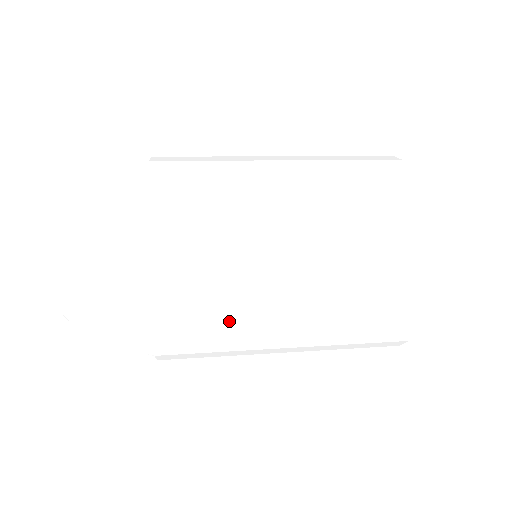
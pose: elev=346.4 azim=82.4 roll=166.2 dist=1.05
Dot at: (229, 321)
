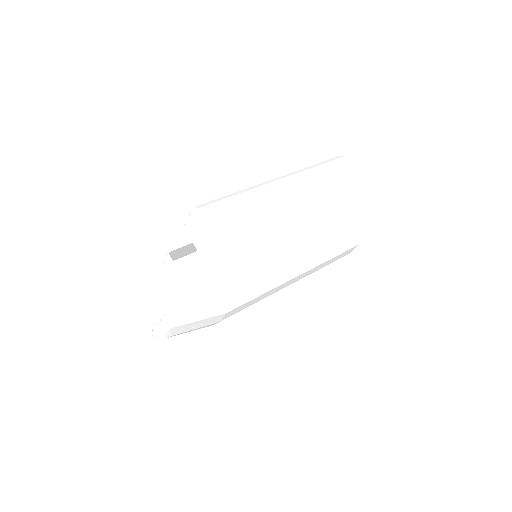
Dot at: occluded
